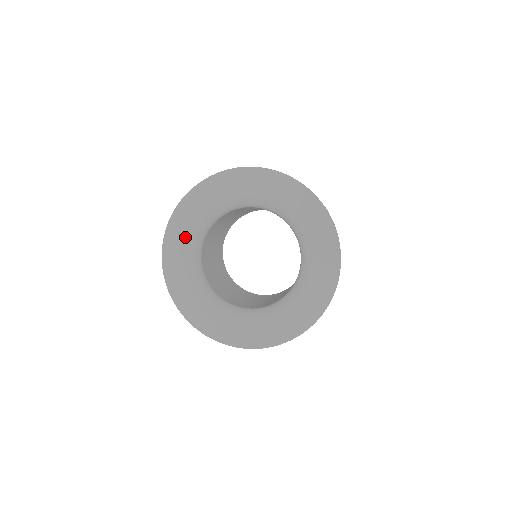
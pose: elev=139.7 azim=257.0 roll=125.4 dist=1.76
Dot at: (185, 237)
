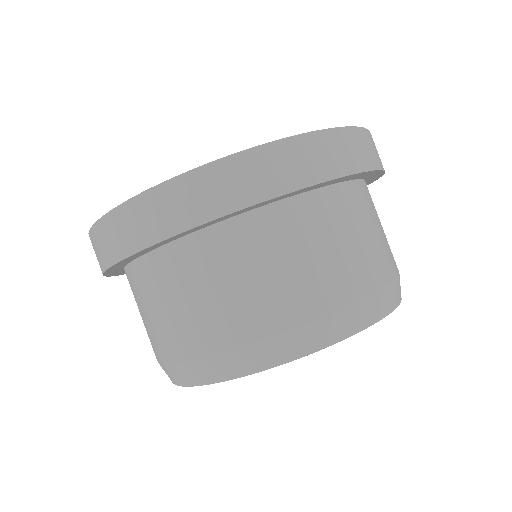
Dot at: occluded
